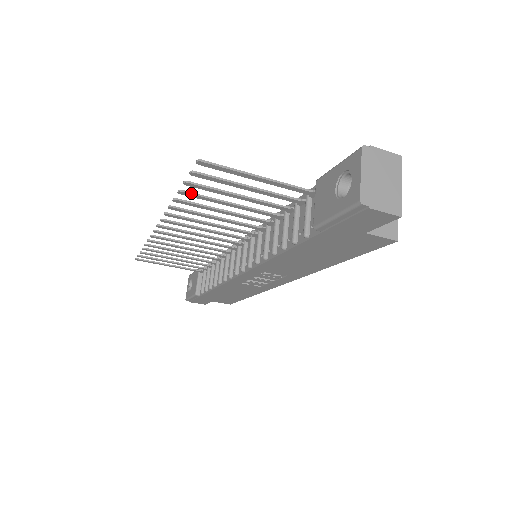
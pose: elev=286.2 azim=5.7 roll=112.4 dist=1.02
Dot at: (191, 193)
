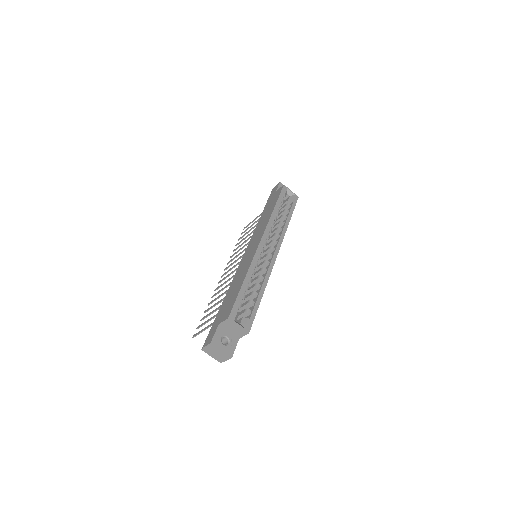
Dot at: occluded
